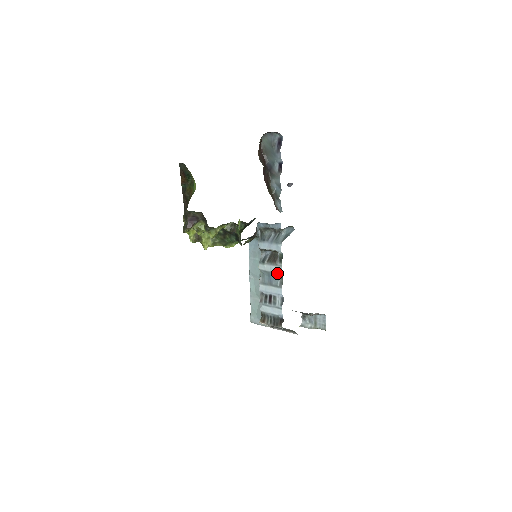
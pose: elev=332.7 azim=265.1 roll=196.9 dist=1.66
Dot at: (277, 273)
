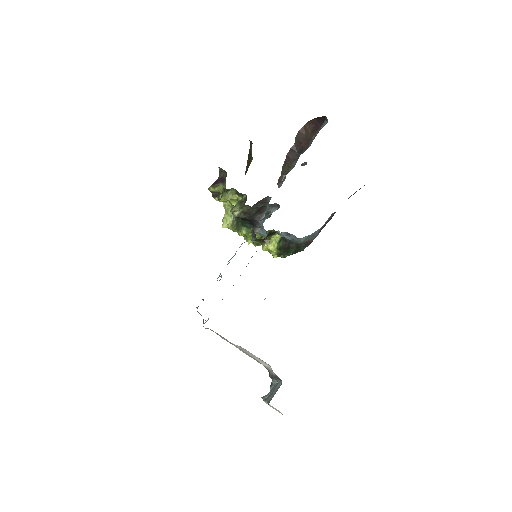
Dot at: occluded
